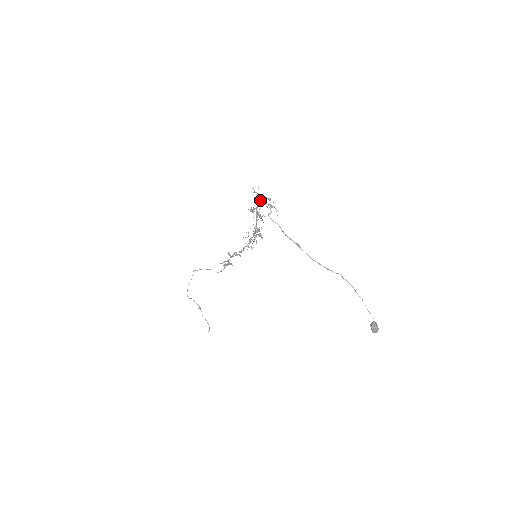
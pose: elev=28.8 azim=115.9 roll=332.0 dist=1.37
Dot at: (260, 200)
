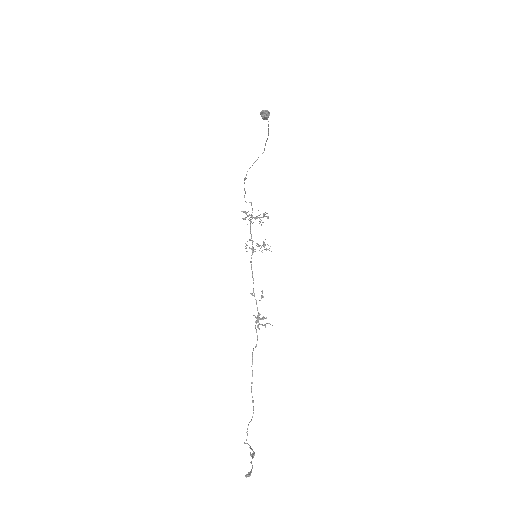
Dot at: (256, 217)
